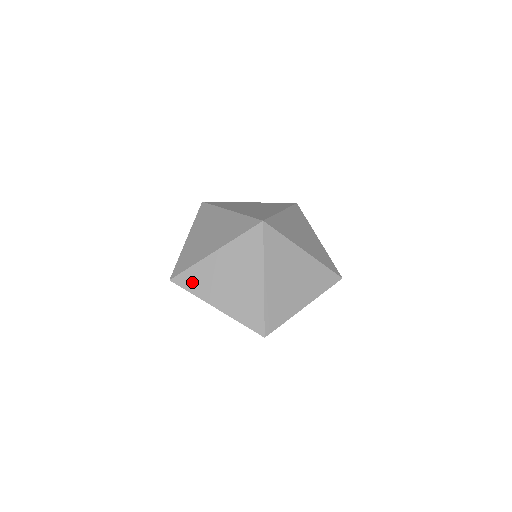
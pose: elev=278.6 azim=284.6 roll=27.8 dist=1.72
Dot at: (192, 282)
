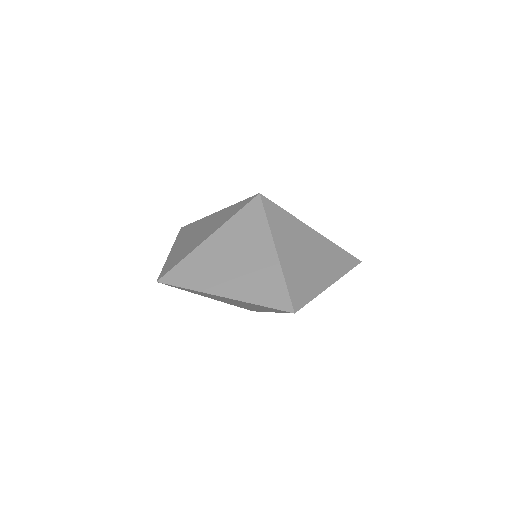
Dot at: (186, 276)
